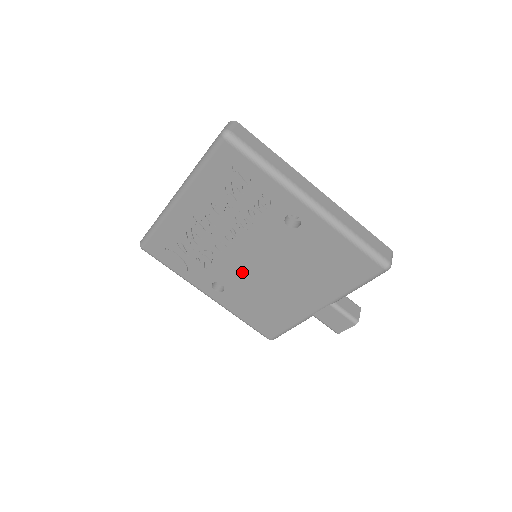
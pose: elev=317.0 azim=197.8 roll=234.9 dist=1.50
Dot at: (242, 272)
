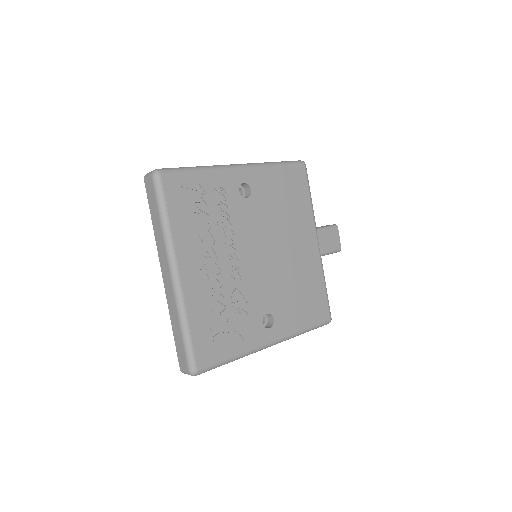
Dot at: (265, 279)
